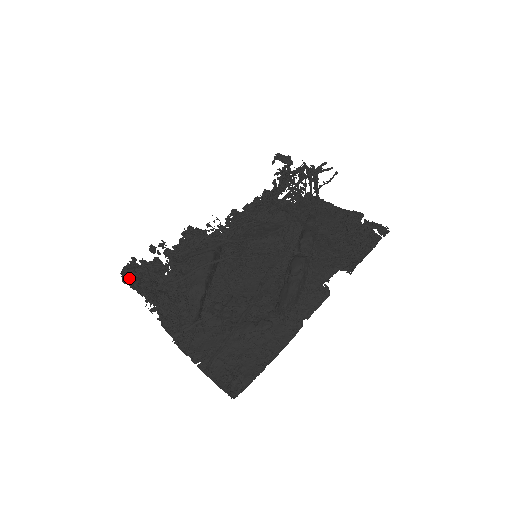
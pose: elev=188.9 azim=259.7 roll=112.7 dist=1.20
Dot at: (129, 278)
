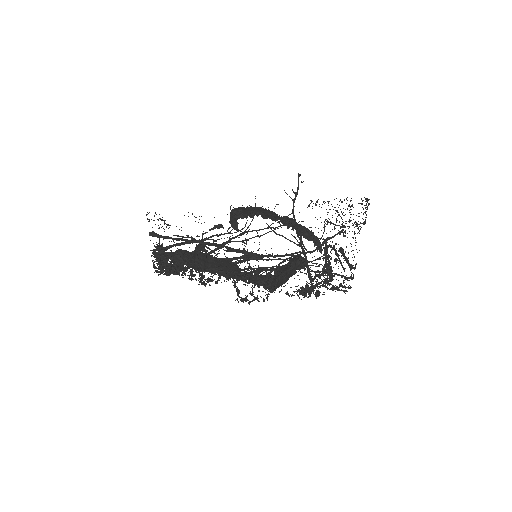
Dot at: occluded
